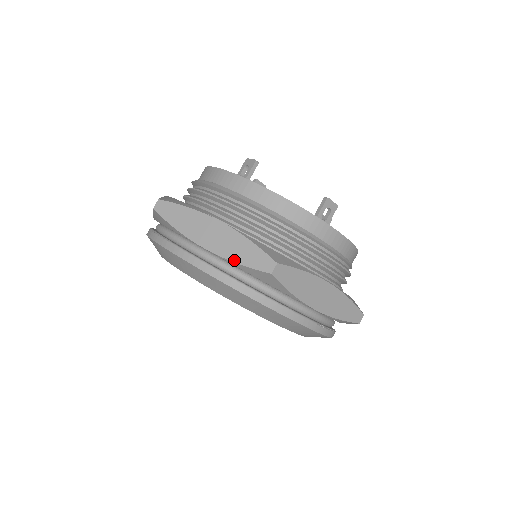
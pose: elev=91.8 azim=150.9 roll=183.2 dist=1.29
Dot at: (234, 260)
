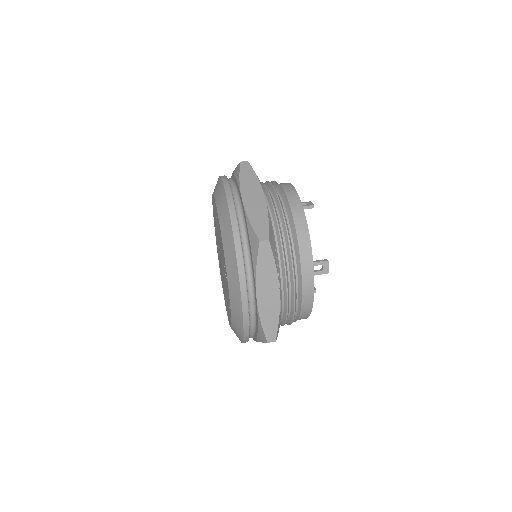
Dot at: (250, 218)
